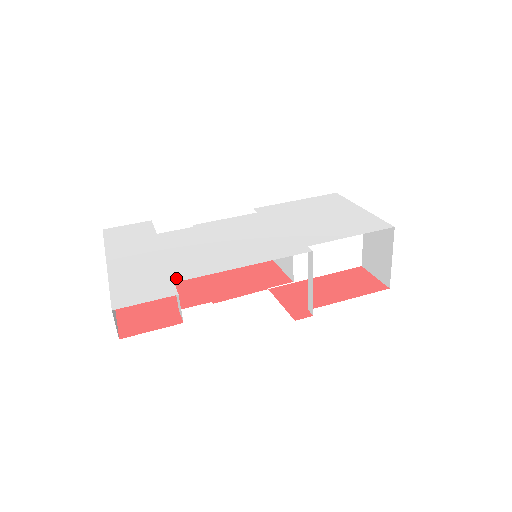
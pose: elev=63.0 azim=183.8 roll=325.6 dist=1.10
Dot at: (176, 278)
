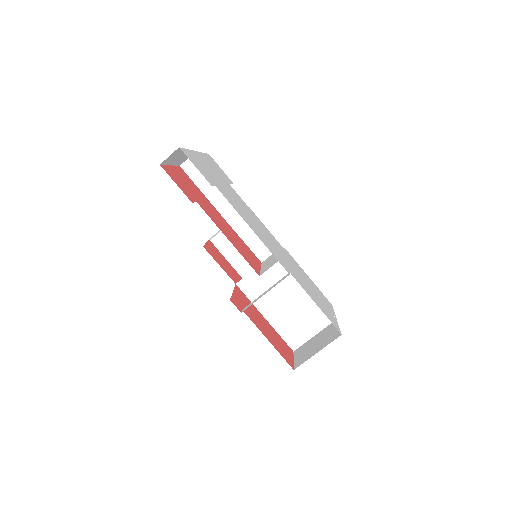
Dot at: (218, 187)
